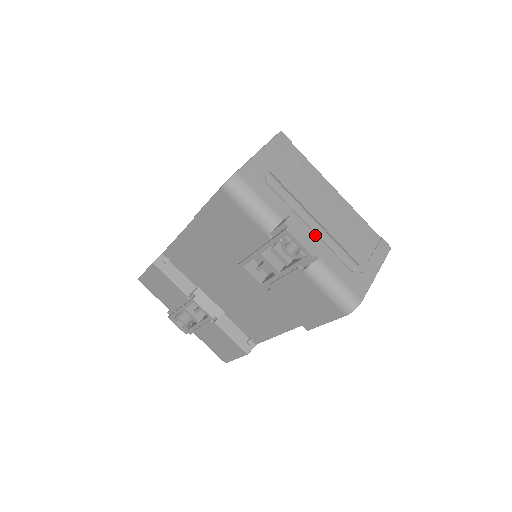
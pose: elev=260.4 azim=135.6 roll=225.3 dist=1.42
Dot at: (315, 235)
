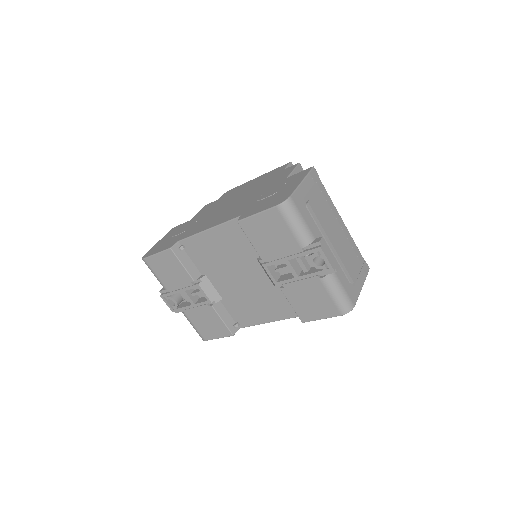
Dot at: (332, 253)
